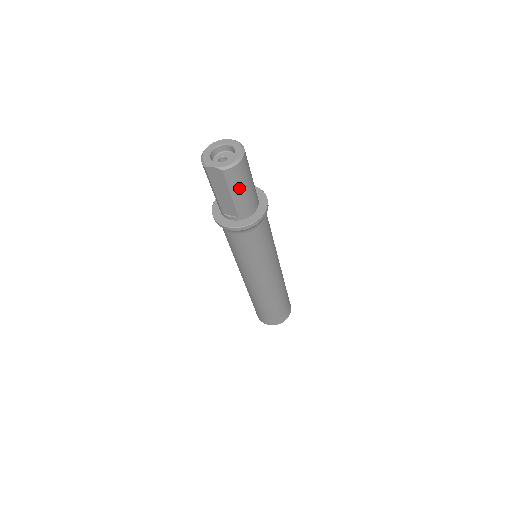
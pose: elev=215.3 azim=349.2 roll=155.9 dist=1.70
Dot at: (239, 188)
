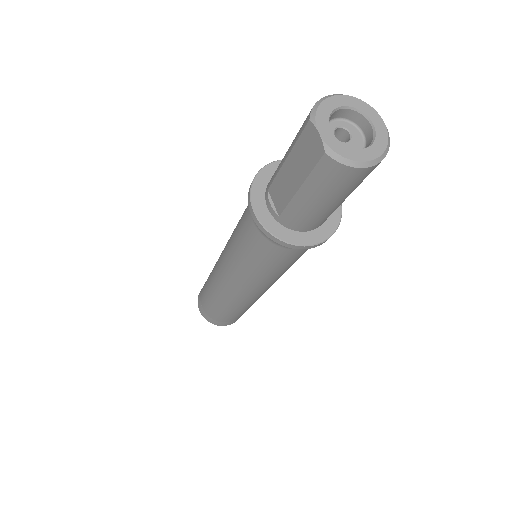
Dot at: (319, 193)
